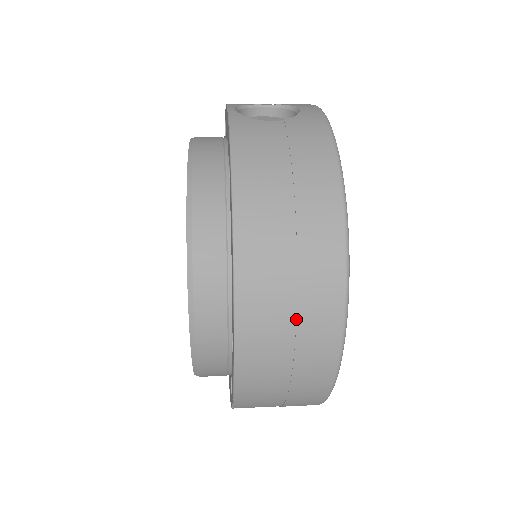
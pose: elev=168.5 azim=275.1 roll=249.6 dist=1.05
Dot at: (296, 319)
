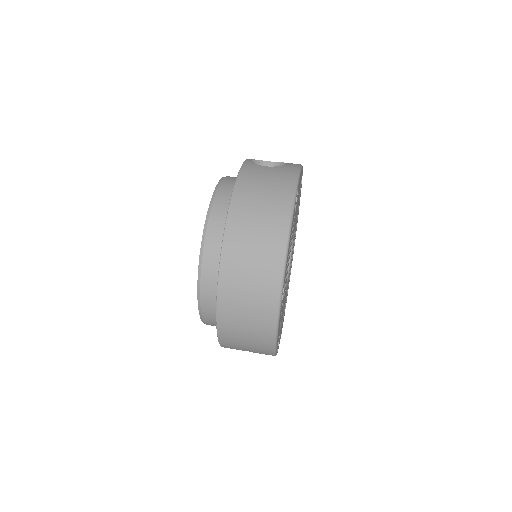
Dot at: (254, 268)
